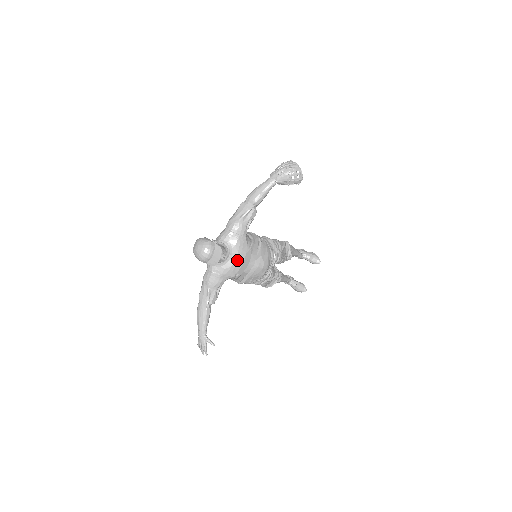
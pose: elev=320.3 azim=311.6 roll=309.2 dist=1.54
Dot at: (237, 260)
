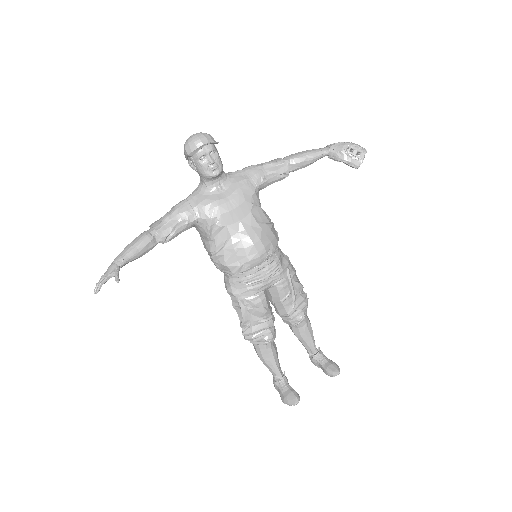
Dot at: (228, 199)
